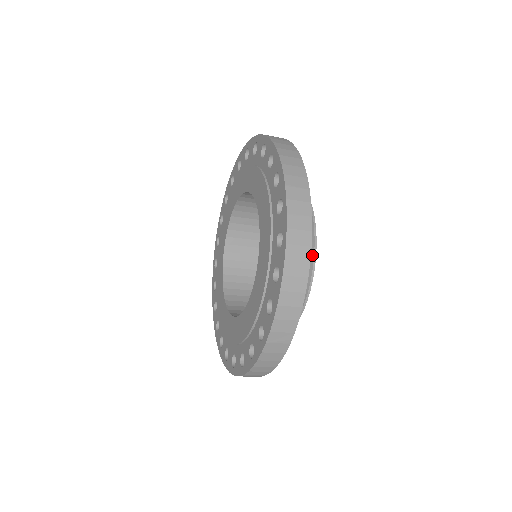
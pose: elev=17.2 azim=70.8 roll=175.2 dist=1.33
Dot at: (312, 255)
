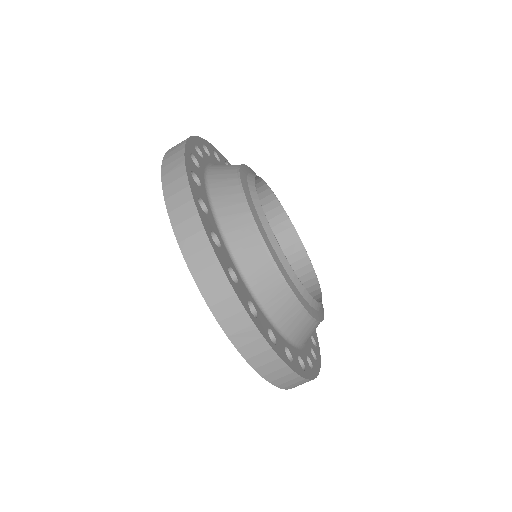
Dot at: occluded
